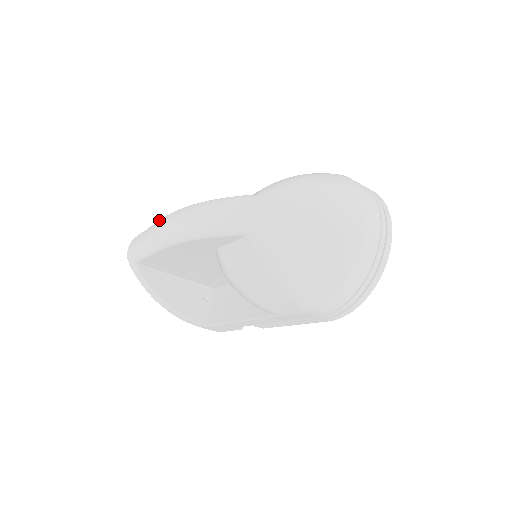
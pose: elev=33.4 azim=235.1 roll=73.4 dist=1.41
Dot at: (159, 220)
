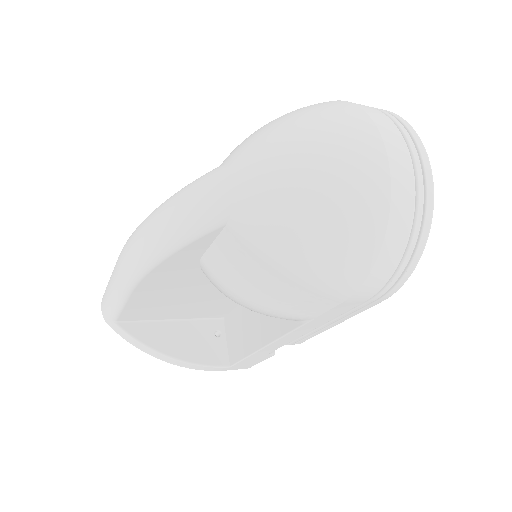
Dot at: occluded
